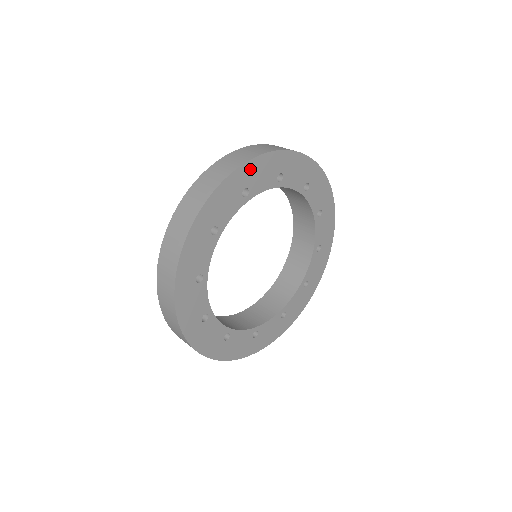
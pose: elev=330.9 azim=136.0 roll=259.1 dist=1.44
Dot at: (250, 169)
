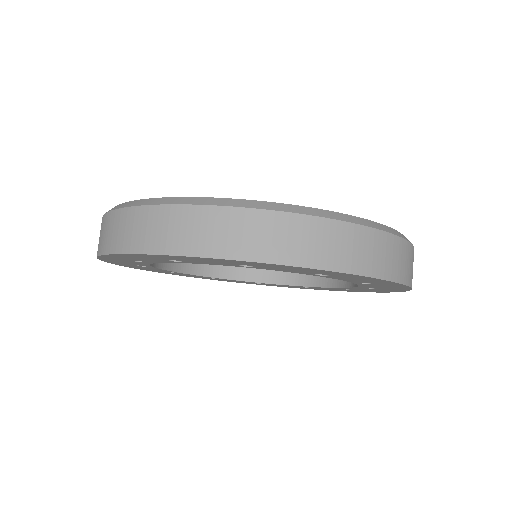
Dot at: (268, 264)
